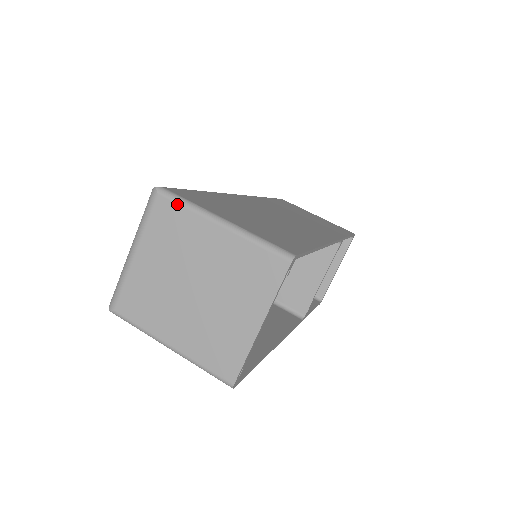
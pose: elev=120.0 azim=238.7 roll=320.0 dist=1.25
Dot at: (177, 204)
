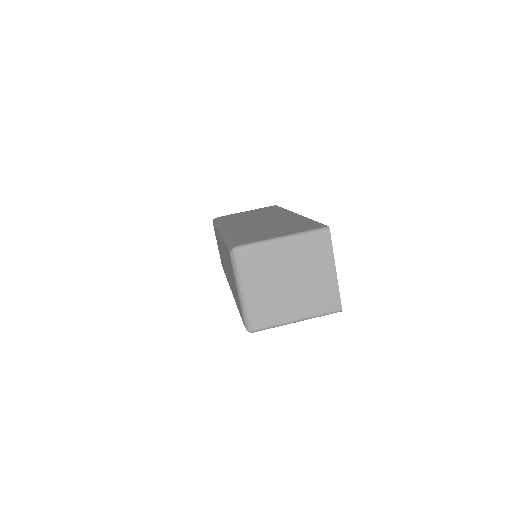
Dot at: (253, 248)
